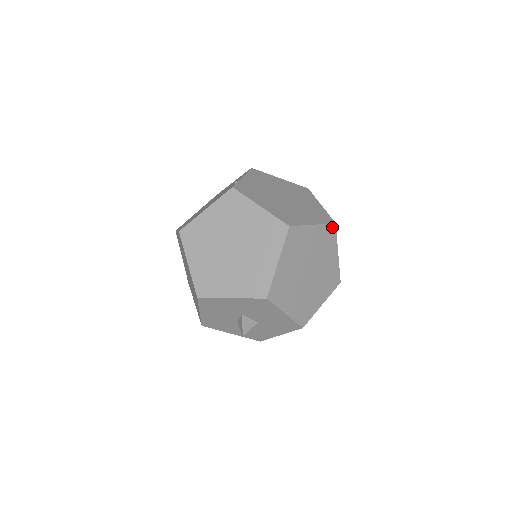
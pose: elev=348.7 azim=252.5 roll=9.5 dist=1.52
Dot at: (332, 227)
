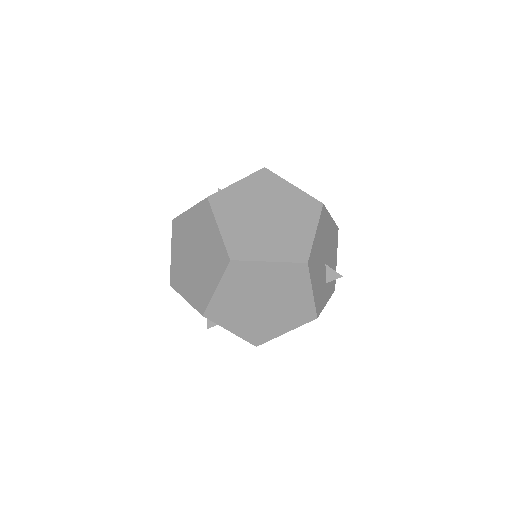
Dot at: (302, 266)
